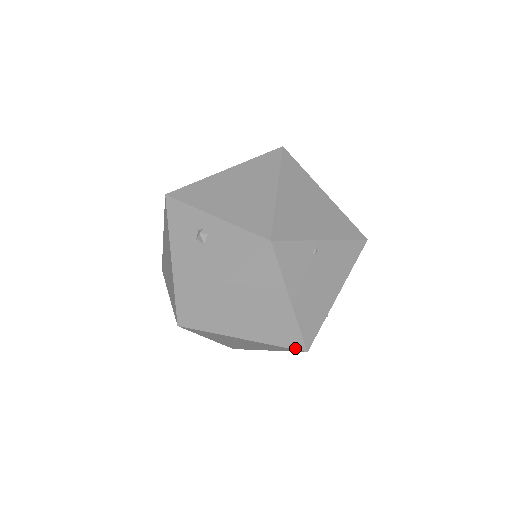
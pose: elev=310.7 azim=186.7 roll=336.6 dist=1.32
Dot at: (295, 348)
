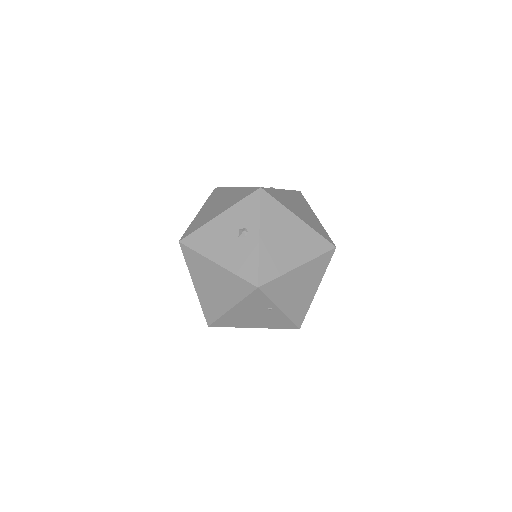
Dot at: (206, 318)
